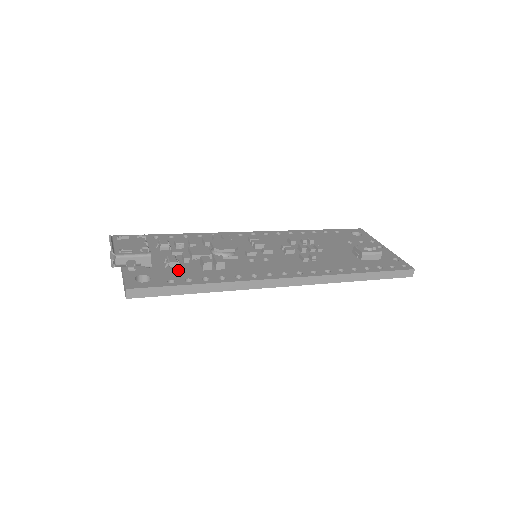
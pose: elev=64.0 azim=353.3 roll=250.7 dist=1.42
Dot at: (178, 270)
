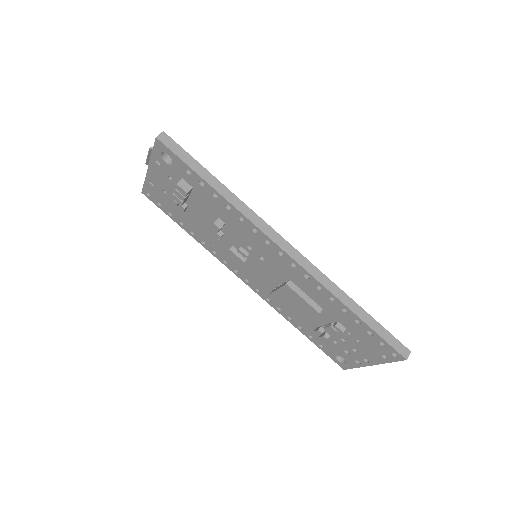
Dot at: occluded
